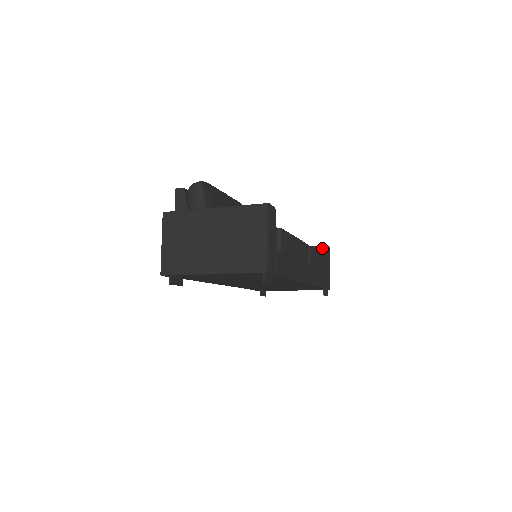
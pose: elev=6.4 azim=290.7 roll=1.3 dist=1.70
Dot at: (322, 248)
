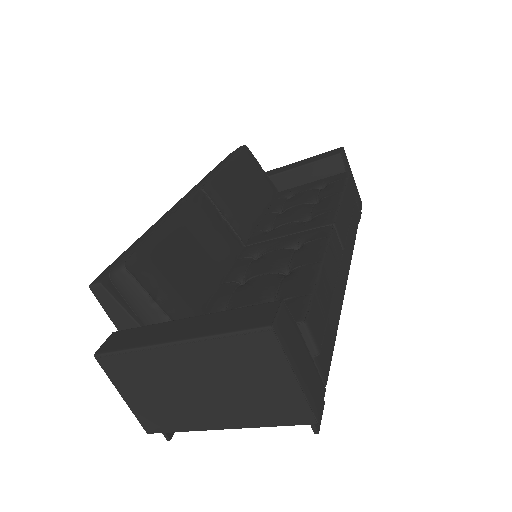
Dot at: (335, 159)
